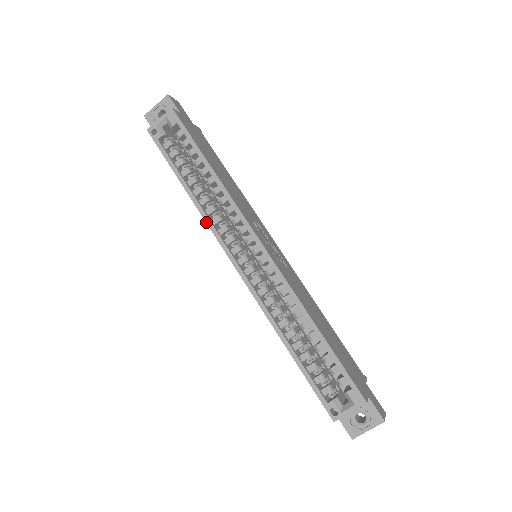
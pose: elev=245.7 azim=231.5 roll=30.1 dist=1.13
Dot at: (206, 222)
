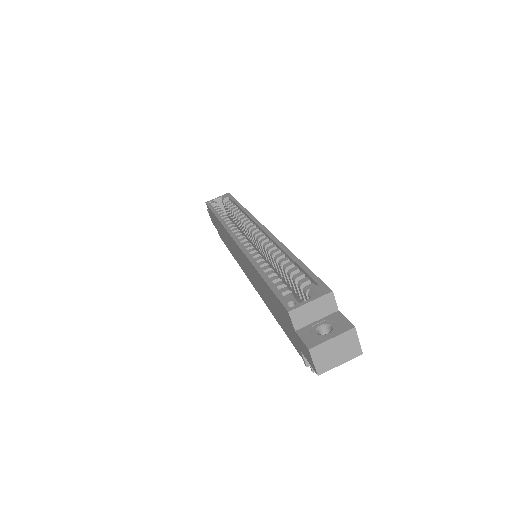
Dot at: (223, 225)
